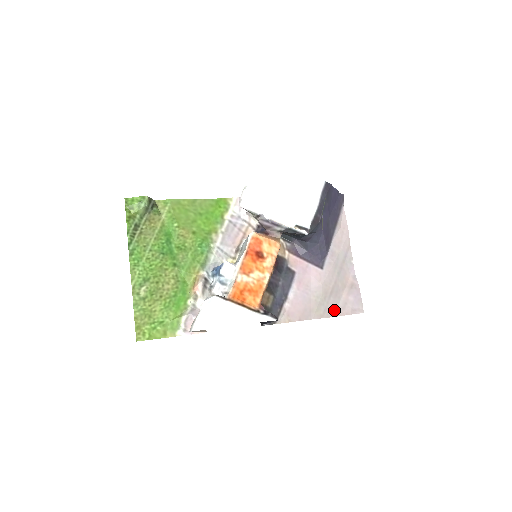
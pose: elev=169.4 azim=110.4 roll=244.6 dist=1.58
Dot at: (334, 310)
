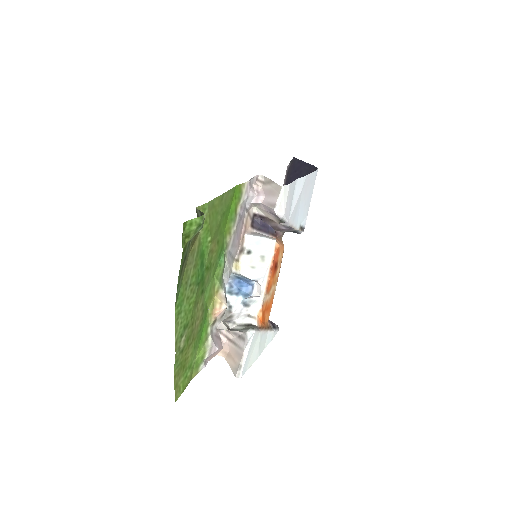
Dot at: occluded
